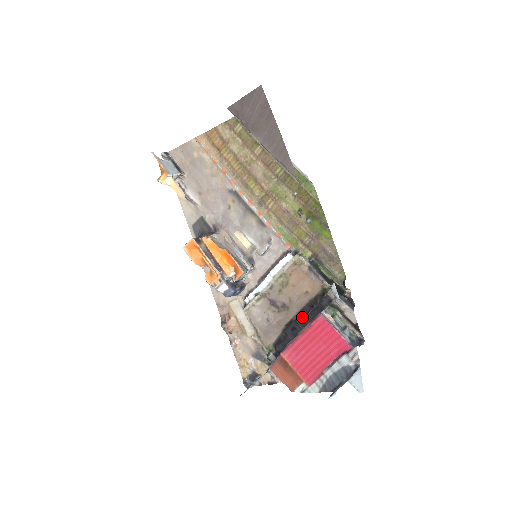
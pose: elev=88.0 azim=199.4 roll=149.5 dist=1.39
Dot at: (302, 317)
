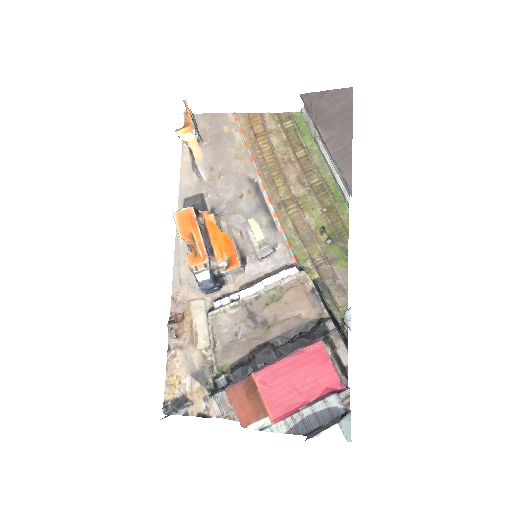
Dot at: (283, 342)
